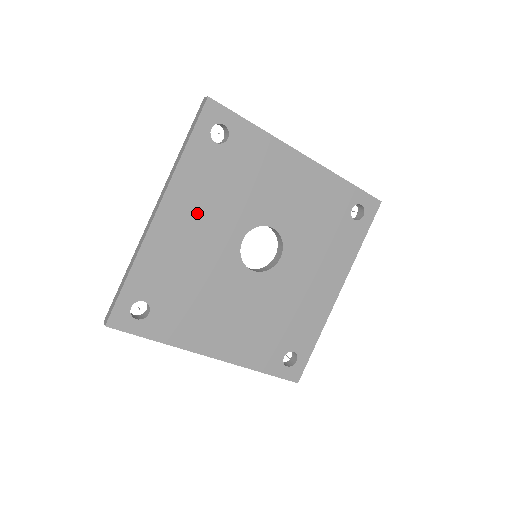
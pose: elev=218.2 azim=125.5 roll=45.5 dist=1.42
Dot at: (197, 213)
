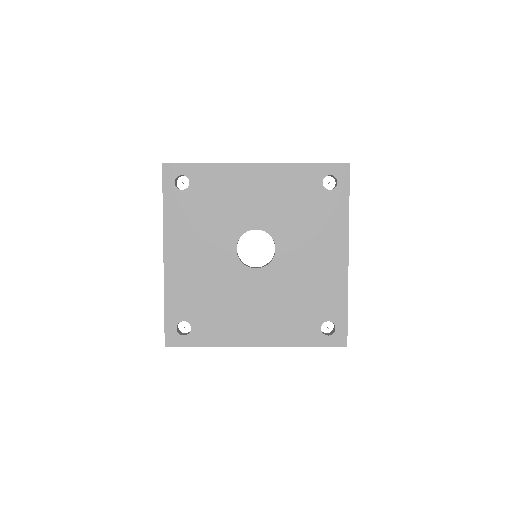
Dot at: (192, 244)
